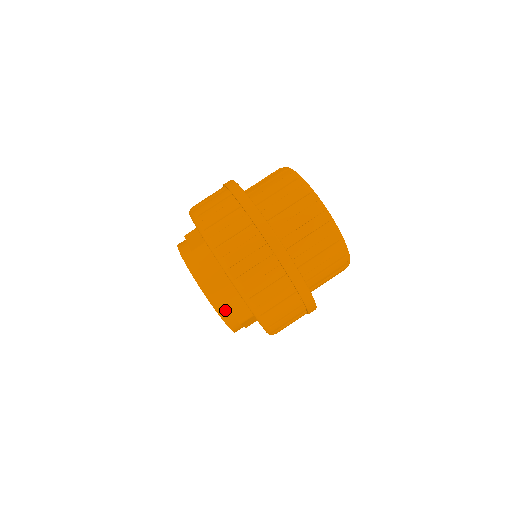
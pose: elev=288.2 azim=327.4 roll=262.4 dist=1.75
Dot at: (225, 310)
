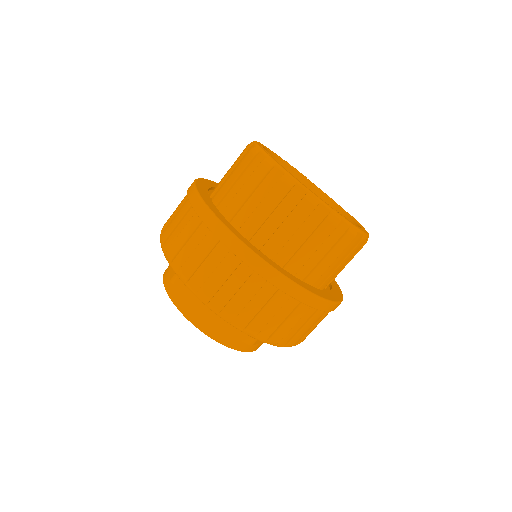
Dot at: (185, 304)
